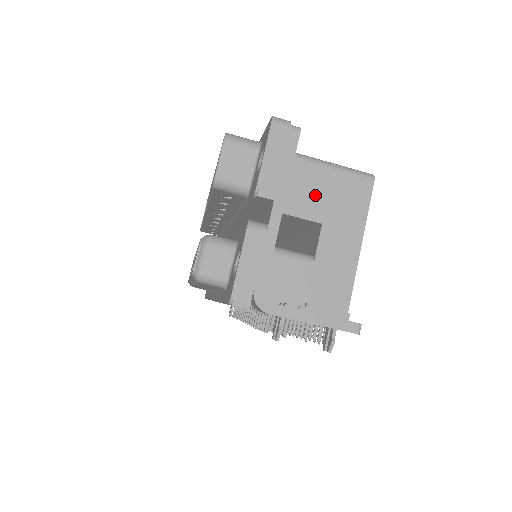
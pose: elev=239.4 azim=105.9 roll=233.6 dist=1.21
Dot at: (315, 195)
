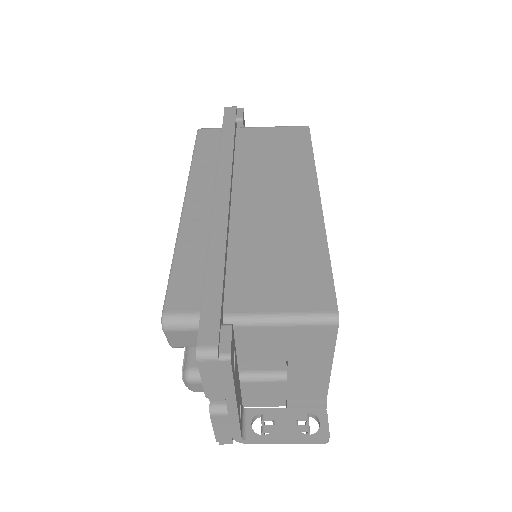
Dot at: (274, 346)
